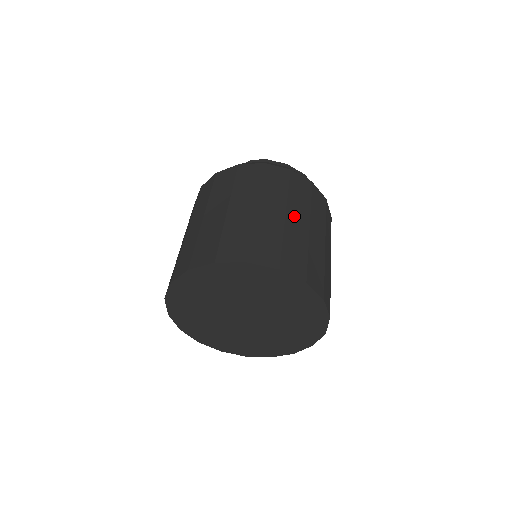
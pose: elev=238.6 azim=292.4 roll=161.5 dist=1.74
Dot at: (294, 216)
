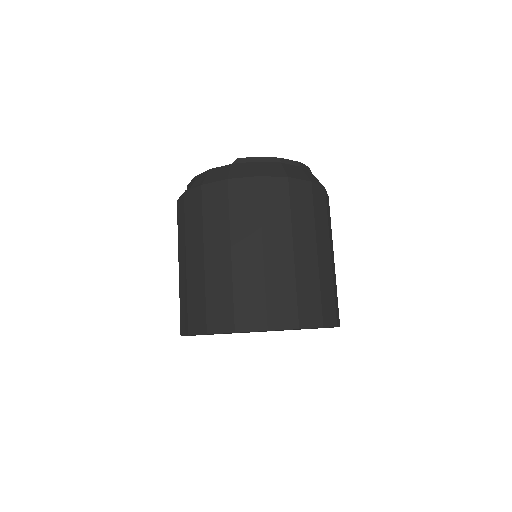
Dot at: (301, 248)
